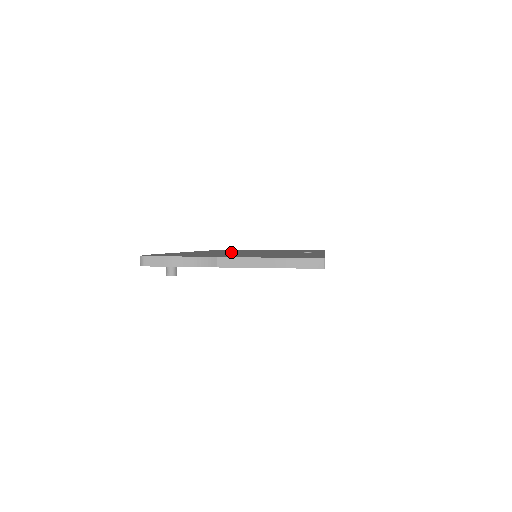
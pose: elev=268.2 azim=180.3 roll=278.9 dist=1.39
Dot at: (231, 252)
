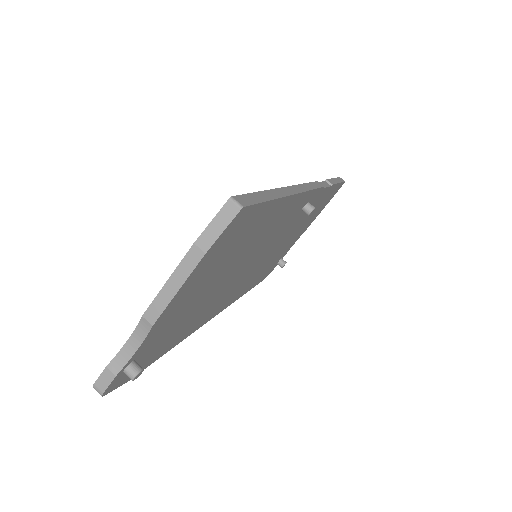
Dot at: occluded
